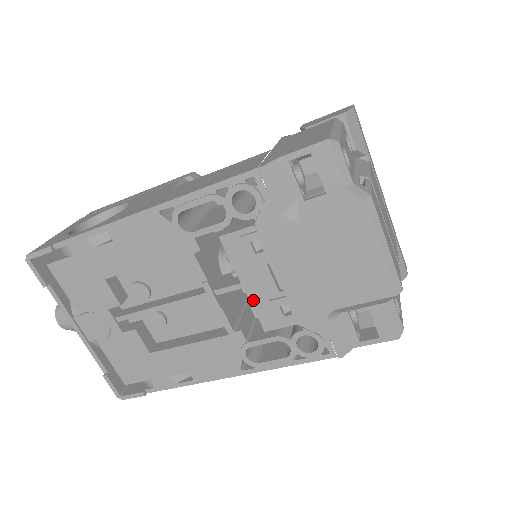
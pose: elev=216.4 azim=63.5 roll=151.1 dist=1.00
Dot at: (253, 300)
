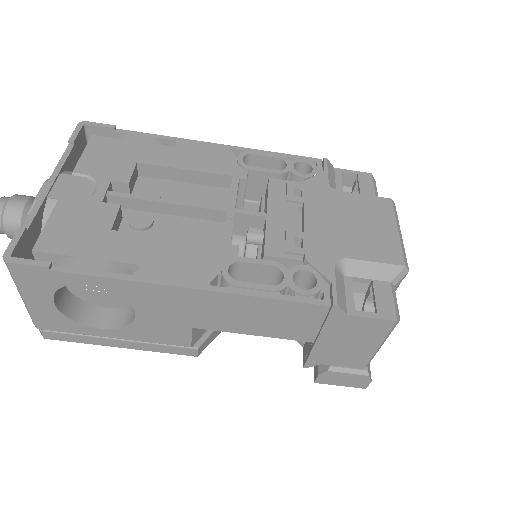
Dot at: (269, 226)
